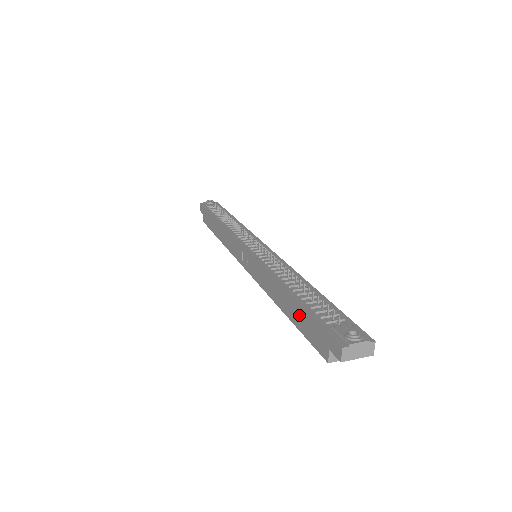
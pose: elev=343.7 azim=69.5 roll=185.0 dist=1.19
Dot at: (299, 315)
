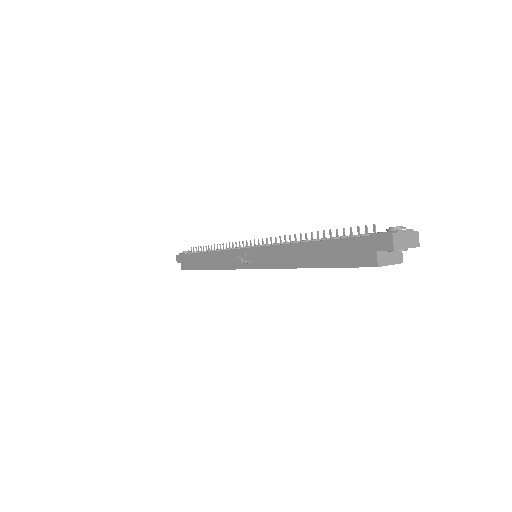
Dot at: (329, 251)
